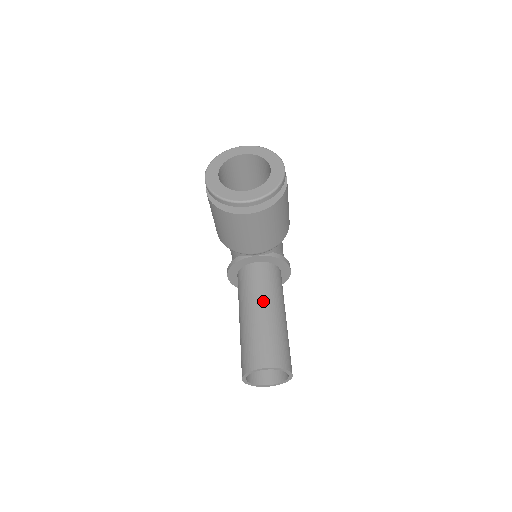
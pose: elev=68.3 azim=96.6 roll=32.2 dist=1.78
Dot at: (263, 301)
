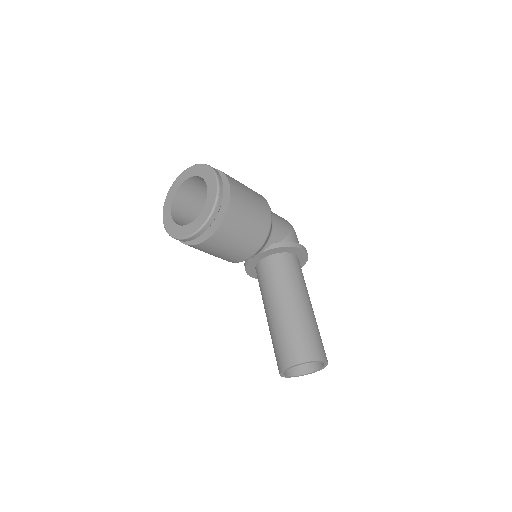
Dot at: (276, 298)
